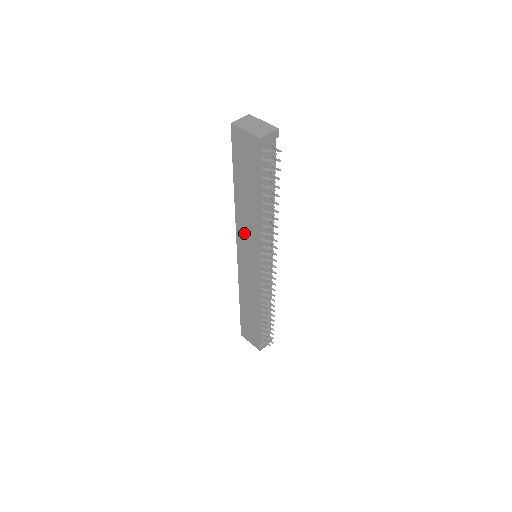
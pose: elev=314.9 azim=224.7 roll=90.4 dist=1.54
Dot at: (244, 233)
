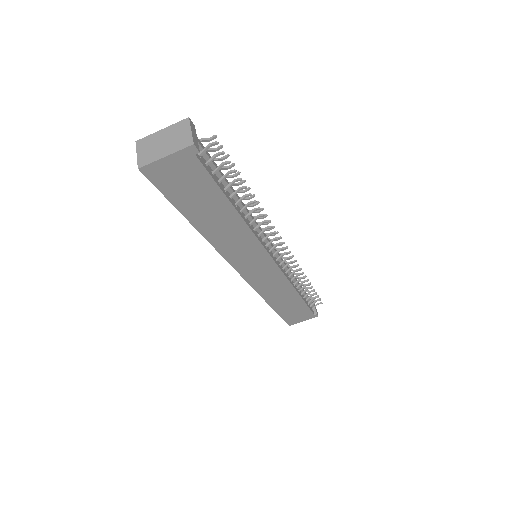
Dot at: (236, 251)
